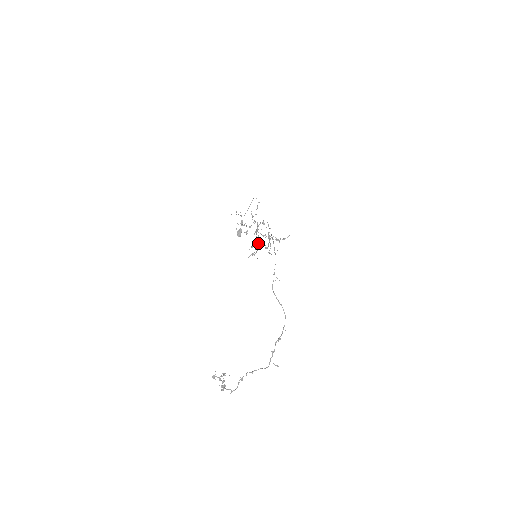
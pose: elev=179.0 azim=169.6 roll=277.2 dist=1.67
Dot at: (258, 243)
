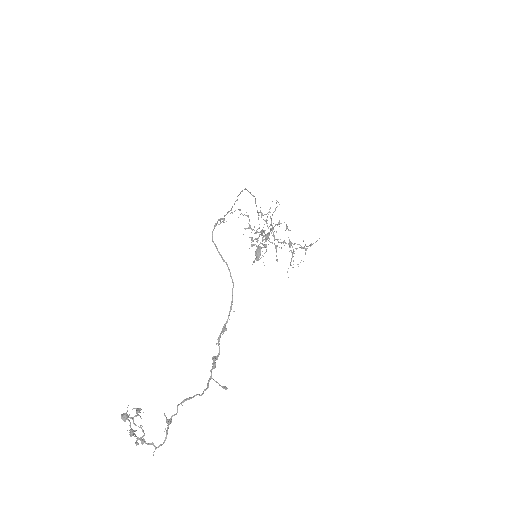
Dot at: (265, 244)
